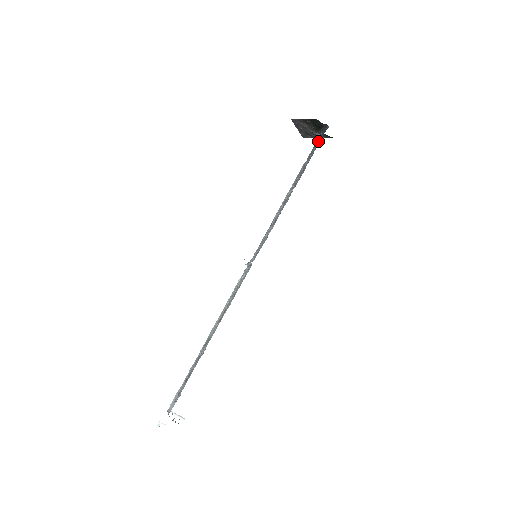
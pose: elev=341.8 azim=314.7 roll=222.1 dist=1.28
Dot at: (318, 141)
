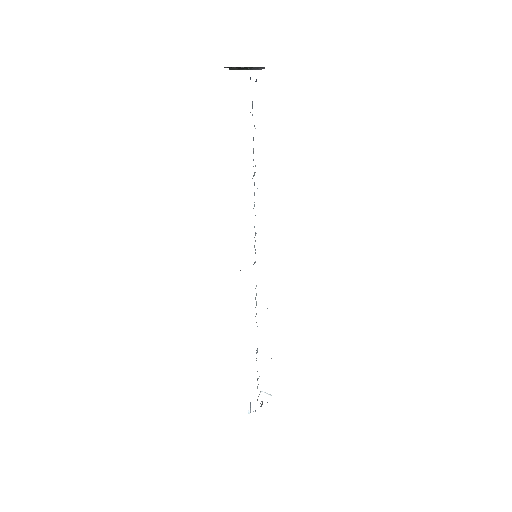
Dot at: occluded
